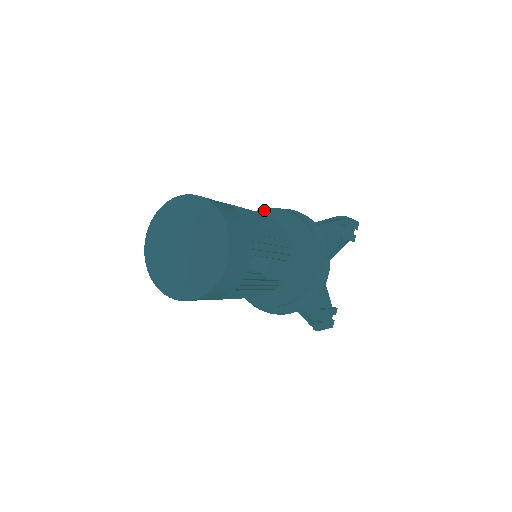
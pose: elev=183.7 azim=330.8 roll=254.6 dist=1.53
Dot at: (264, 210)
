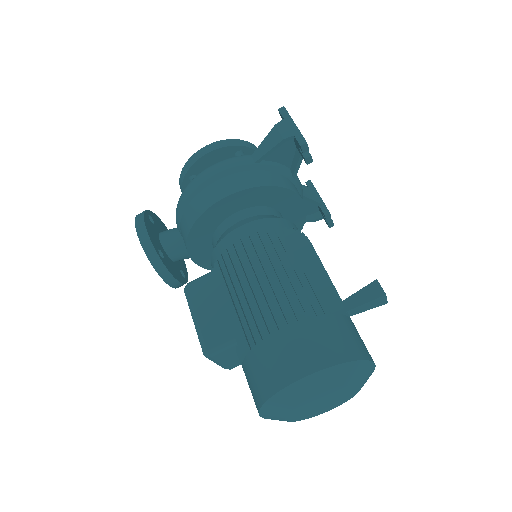
Dot at: (206, 213)
